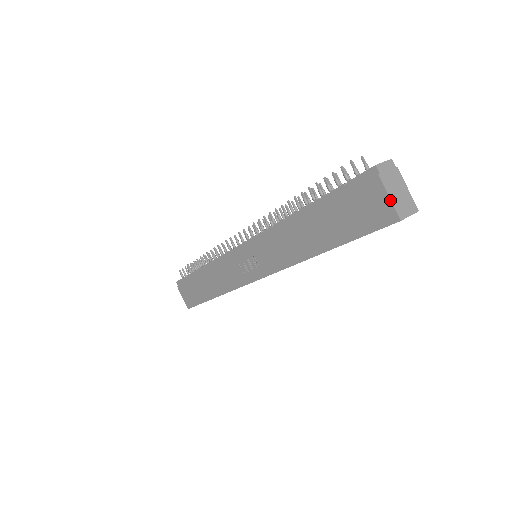
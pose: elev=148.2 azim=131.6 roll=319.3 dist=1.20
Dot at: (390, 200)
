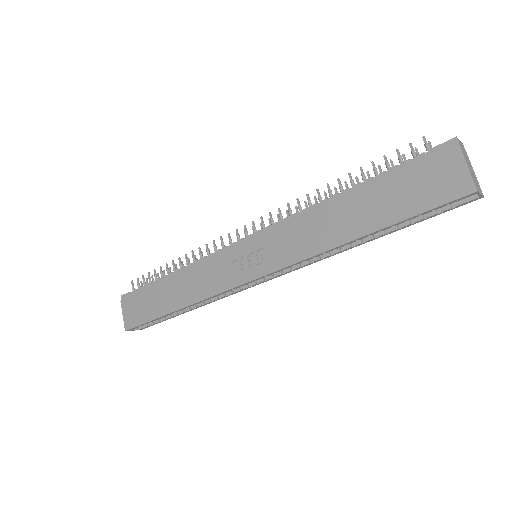
Dot at: (468, 170)
